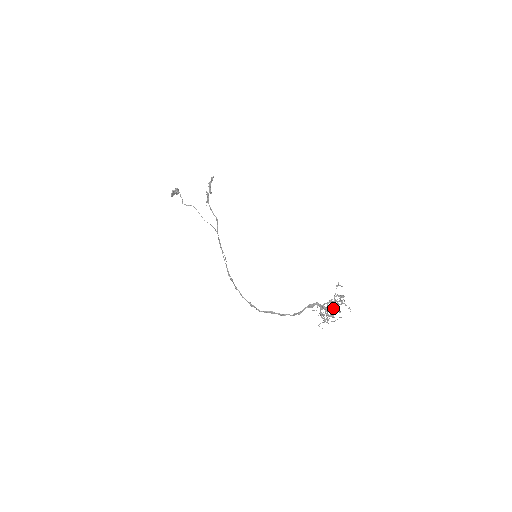
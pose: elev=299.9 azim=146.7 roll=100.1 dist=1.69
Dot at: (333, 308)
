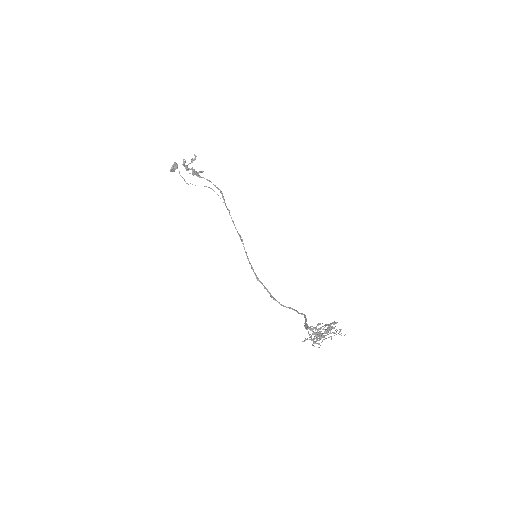
Dot at: occluded
